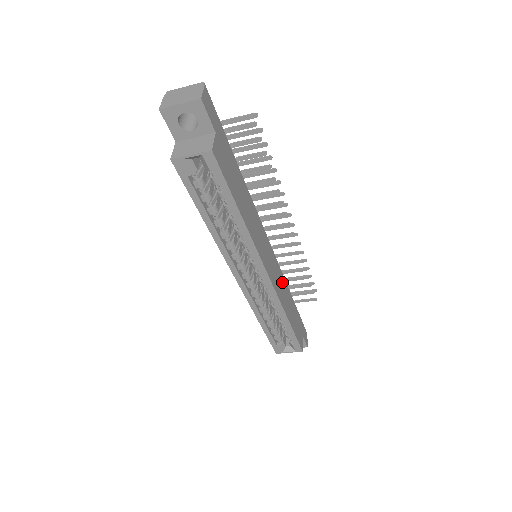
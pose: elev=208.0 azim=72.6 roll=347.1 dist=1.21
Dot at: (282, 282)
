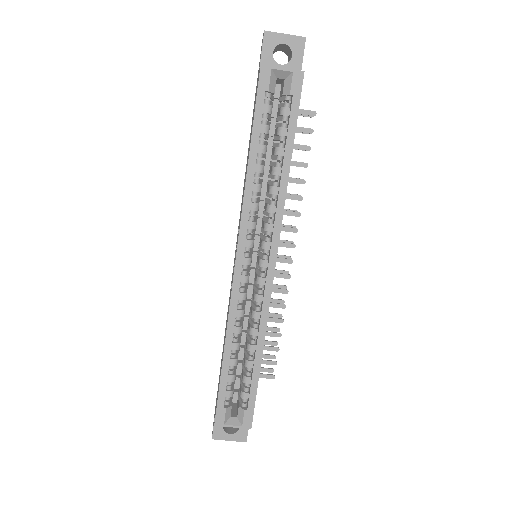
Dot at: occluded
